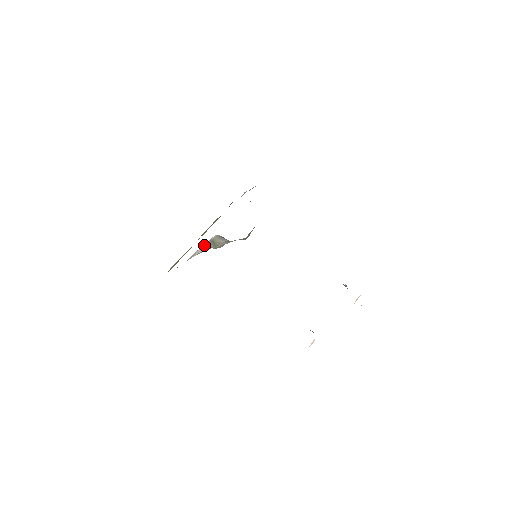
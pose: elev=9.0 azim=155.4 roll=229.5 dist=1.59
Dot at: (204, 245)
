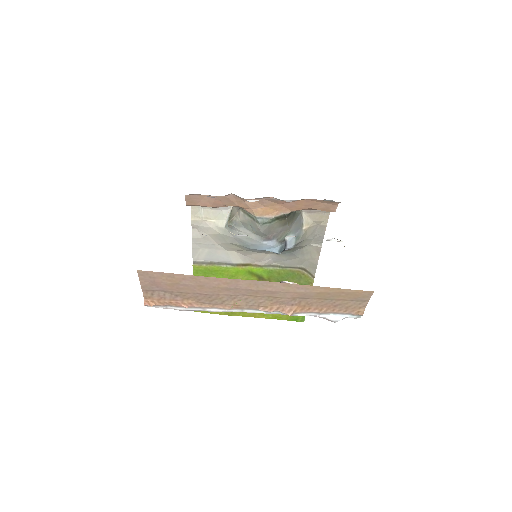
Dot at: (224, 215)
